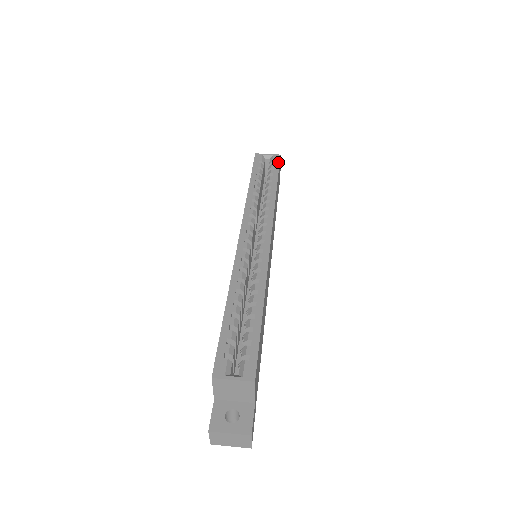
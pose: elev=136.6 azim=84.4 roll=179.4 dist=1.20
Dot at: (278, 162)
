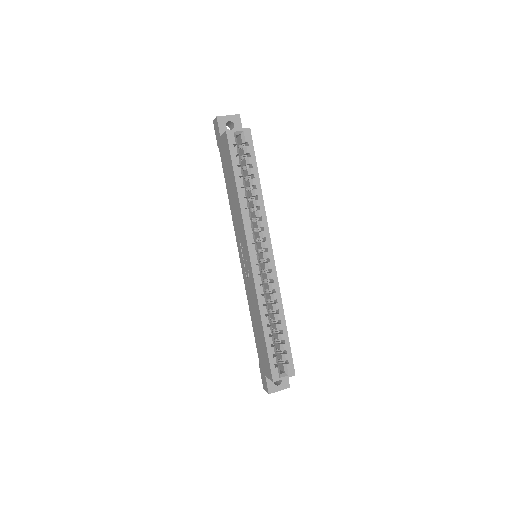
Dot at: (251, 143)
